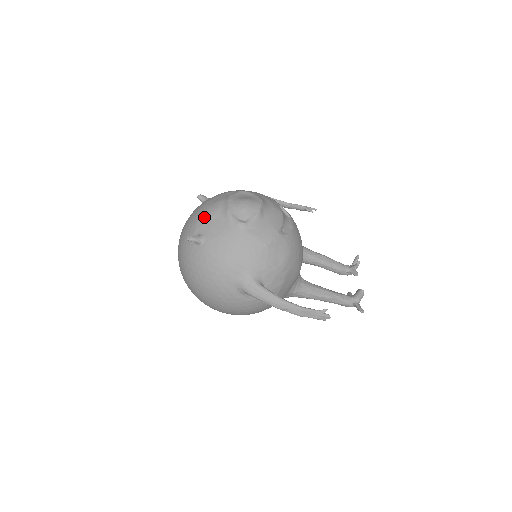
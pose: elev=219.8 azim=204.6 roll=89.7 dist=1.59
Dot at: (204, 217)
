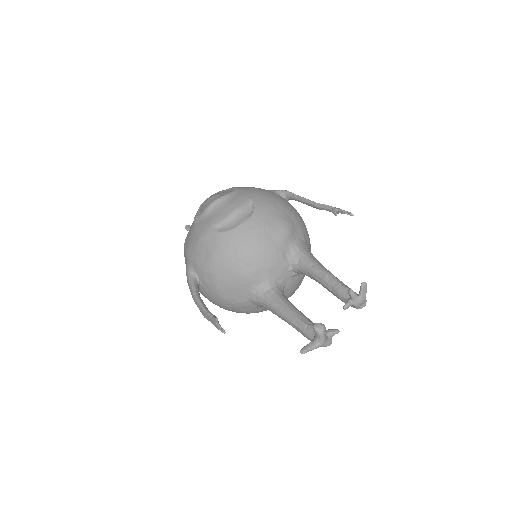
Dot at: occluded
